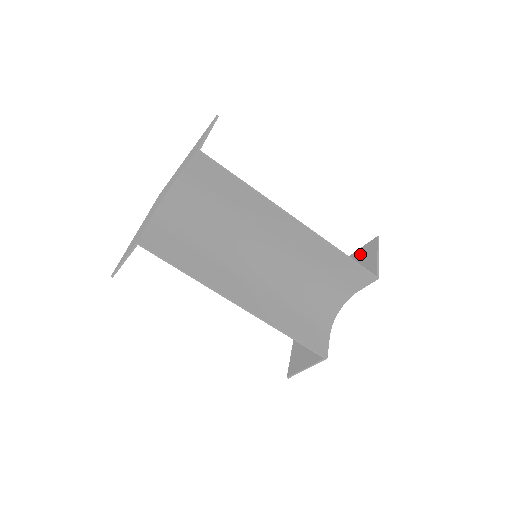
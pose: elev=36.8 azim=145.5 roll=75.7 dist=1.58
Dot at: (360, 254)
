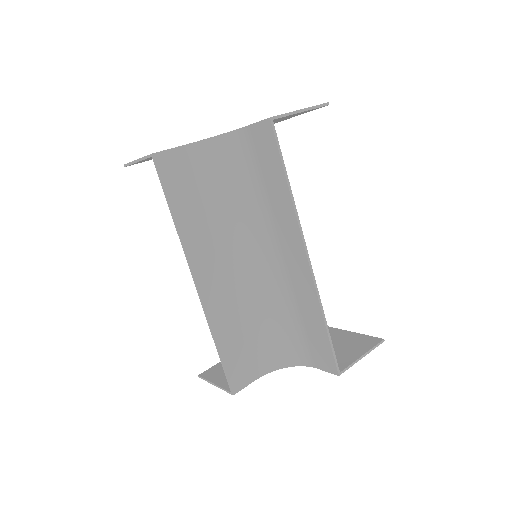
Dot at: (355, 339)
